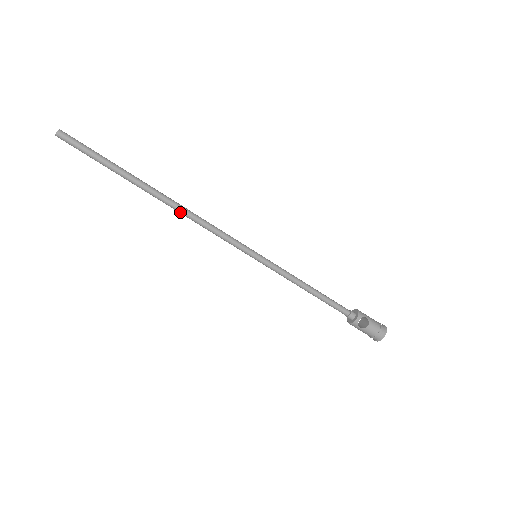
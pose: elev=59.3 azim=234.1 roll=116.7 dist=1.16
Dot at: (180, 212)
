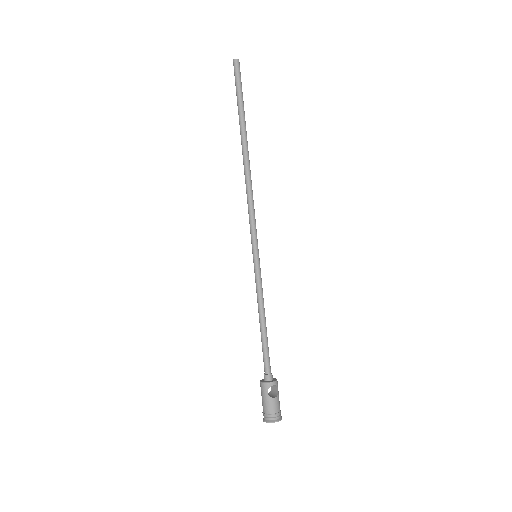
Dot at: (246, 174)
